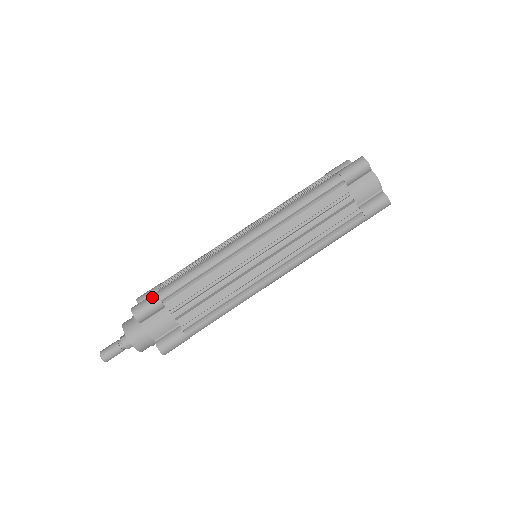
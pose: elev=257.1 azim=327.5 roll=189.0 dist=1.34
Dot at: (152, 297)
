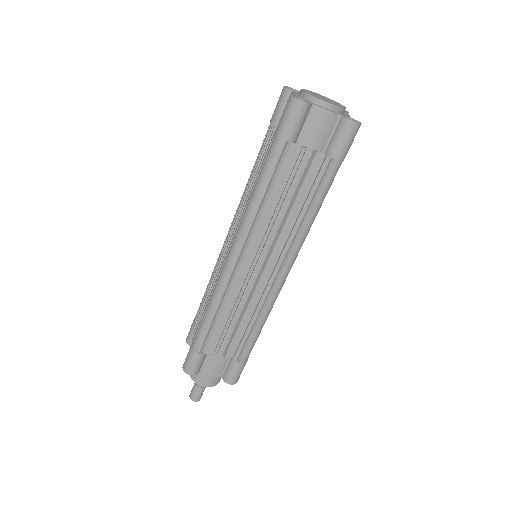
Dot at: (190, 353)
